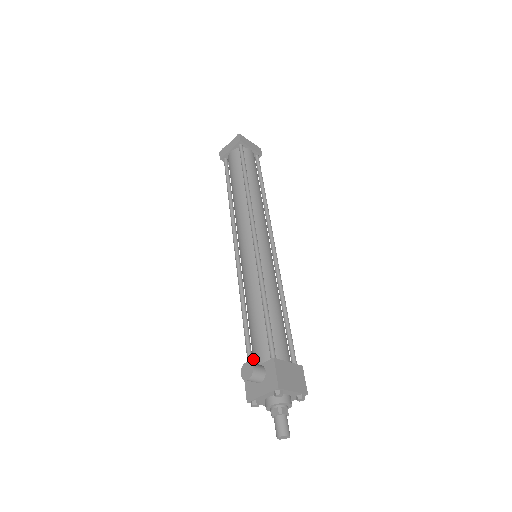
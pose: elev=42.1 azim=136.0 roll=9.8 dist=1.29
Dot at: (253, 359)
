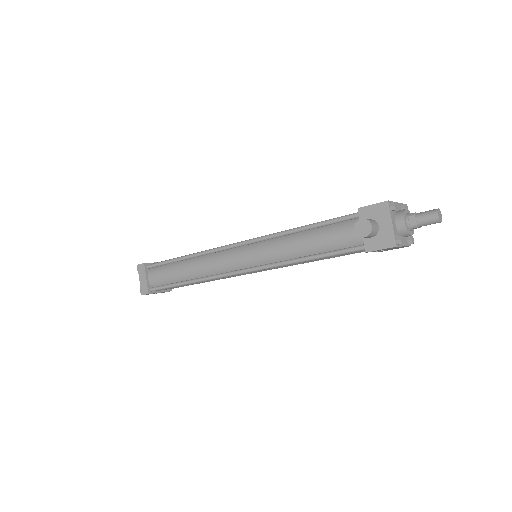
Dot at: (354, 245)
